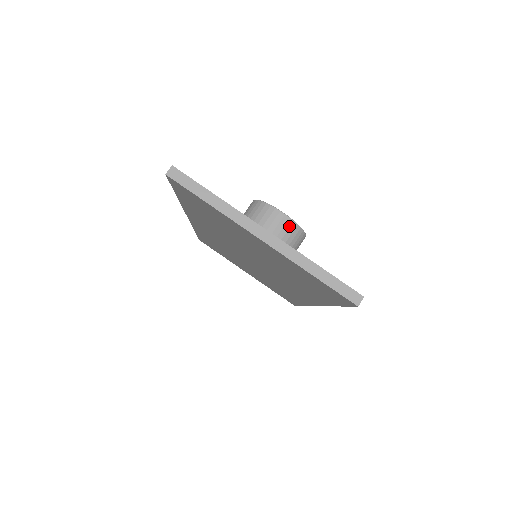
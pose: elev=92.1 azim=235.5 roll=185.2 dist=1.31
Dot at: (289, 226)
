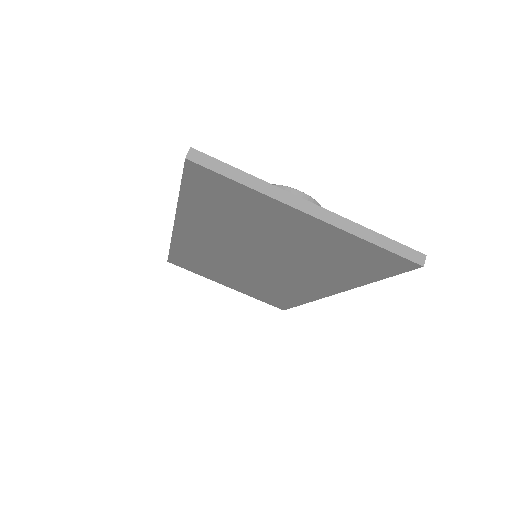
Dot at: occluded
